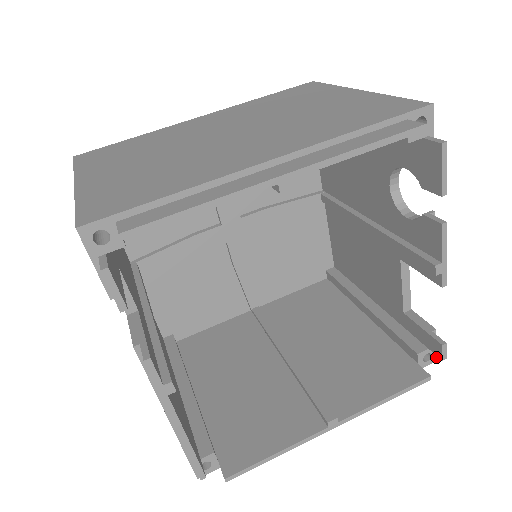
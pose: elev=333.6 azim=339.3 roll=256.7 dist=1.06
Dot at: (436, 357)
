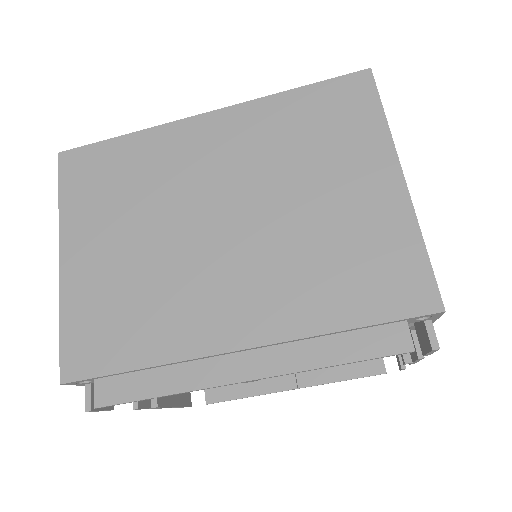
Dot at: occluded
